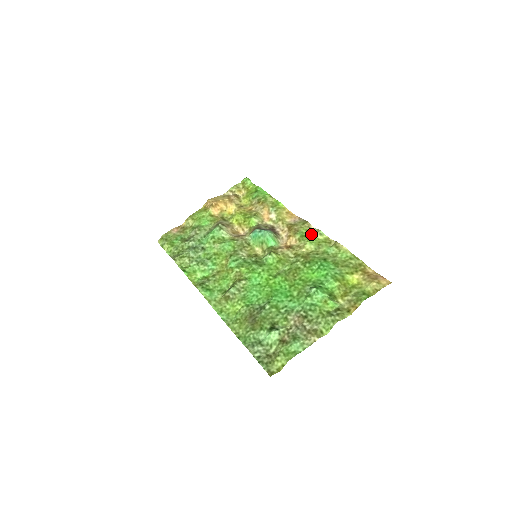
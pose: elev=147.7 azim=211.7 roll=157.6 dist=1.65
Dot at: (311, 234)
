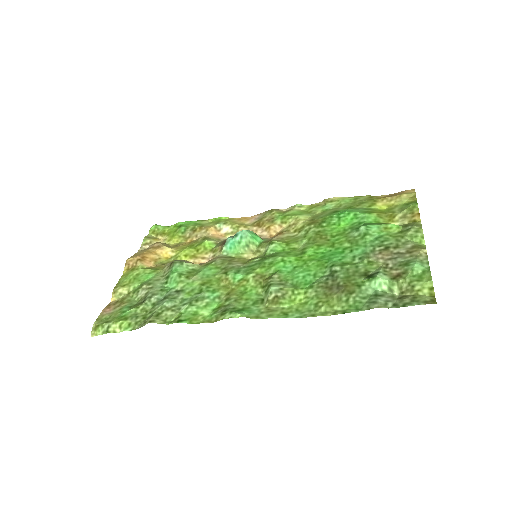
Dot at: (291, 211)
